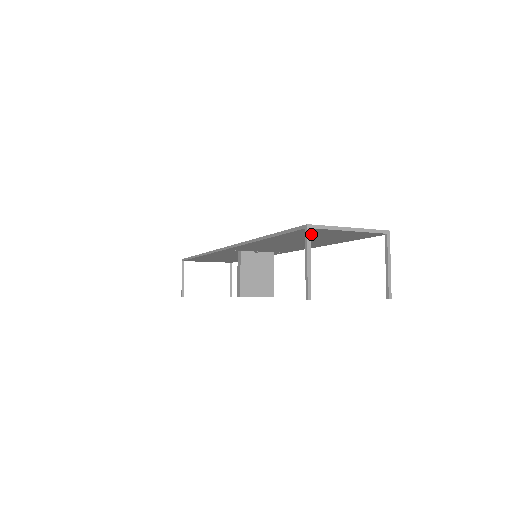
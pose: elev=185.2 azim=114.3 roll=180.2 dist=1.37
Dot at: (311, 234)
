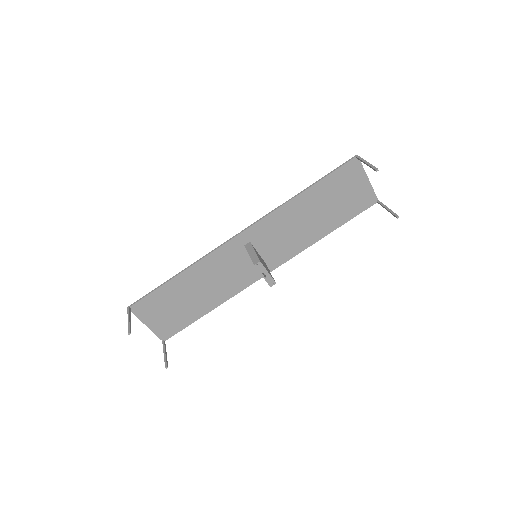
Dot at: (344, 181)
